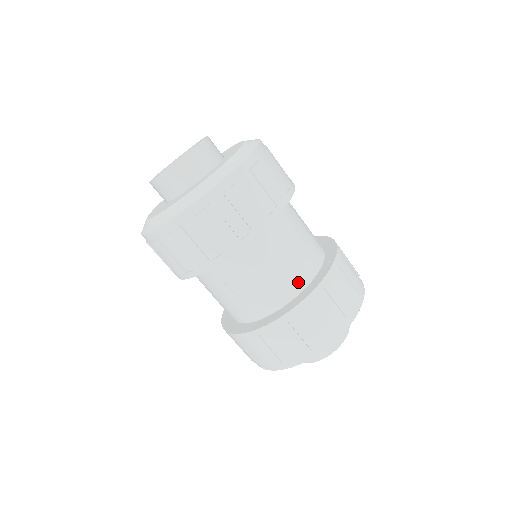
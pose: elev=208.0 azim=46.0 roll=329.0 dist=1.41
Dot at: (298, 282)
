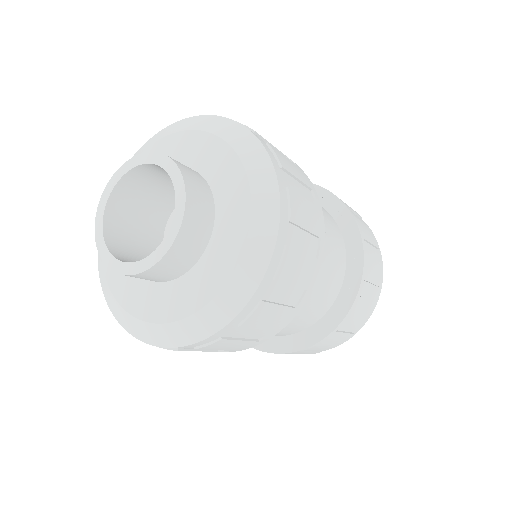
Dot at: (336, 286)
